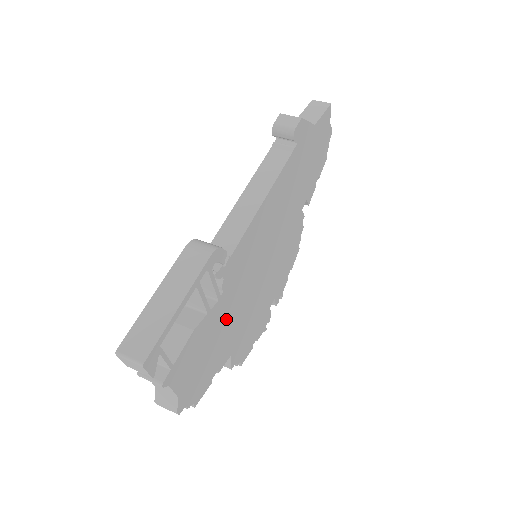
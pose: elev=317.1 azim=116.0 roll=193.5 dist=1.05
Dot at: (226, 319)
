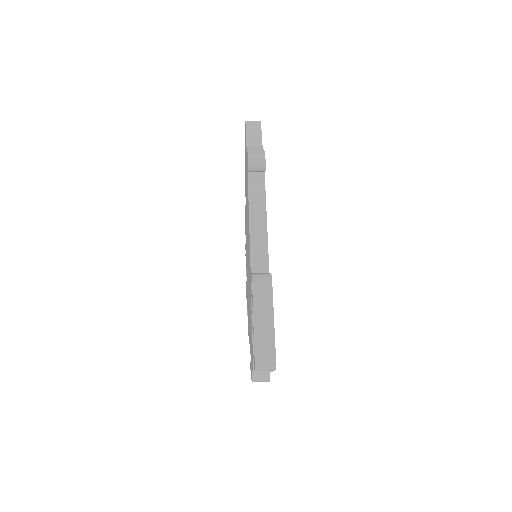
Dot at: occluded
